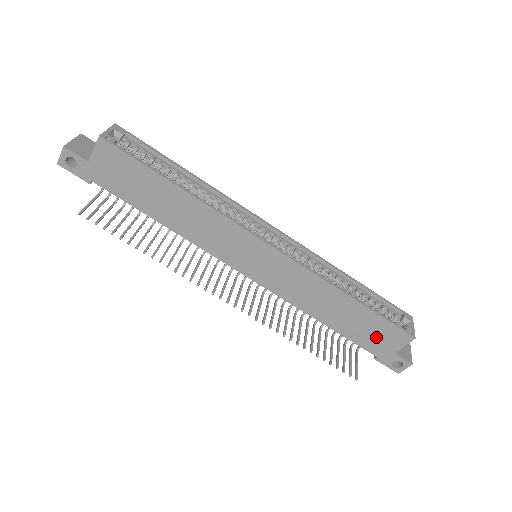
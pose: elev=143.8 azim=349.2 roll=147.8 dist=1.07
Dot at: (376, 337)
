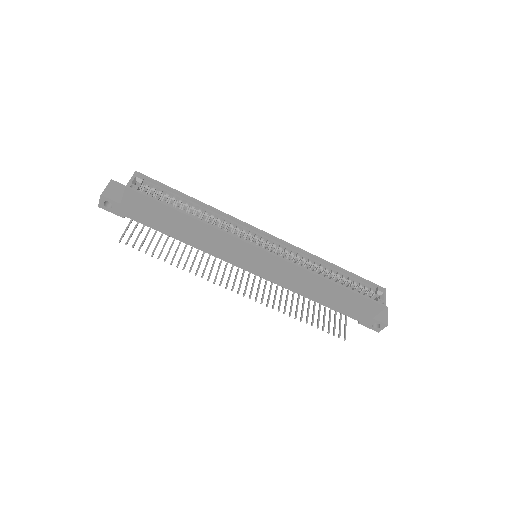
Dot at: (356, 308)
